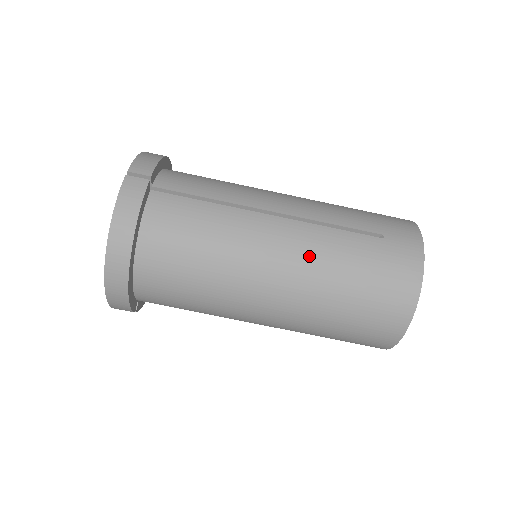
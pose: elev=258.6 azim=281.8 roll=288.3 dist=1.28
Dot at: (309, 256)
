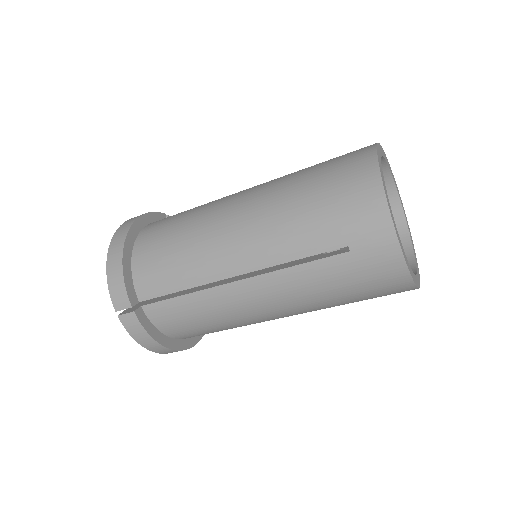
Dot at: (290, 299)
